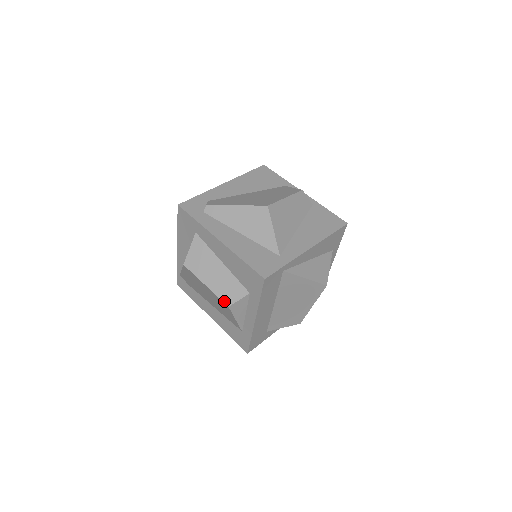
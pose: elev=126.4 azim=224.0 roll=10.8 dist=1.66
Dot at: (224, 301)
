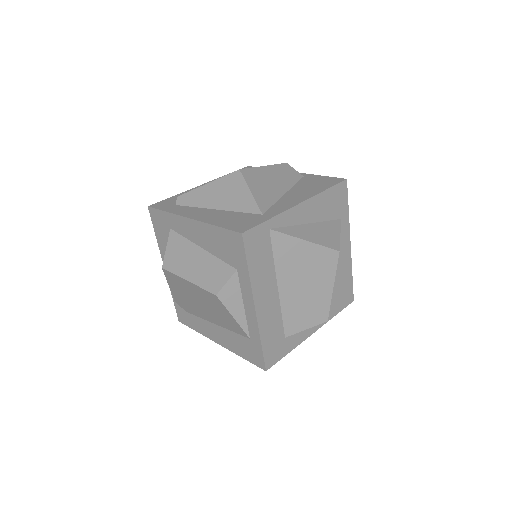
Dot at: (210, 290)
